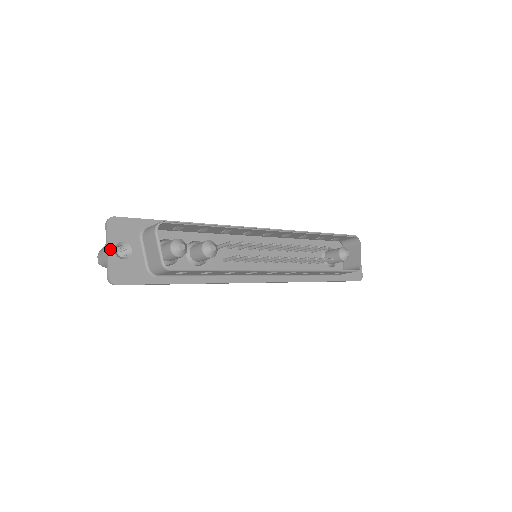
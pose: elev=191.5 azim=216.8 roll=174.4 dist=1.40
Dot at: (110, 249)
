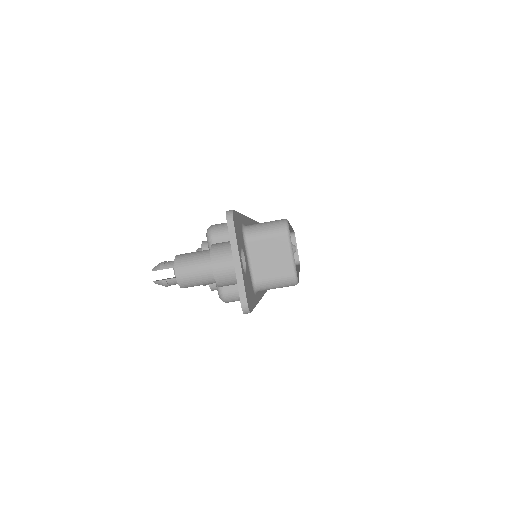
Dot at: (240, 260)
